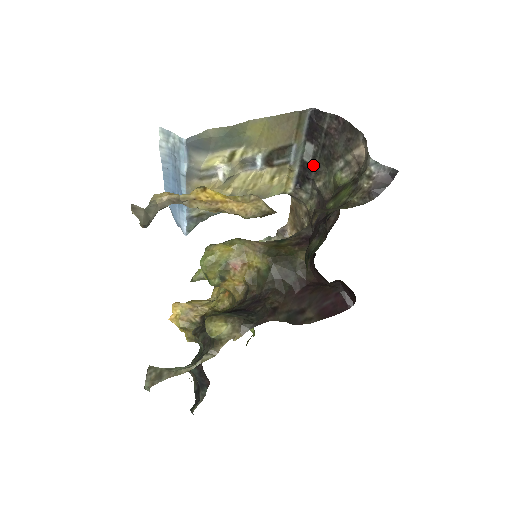
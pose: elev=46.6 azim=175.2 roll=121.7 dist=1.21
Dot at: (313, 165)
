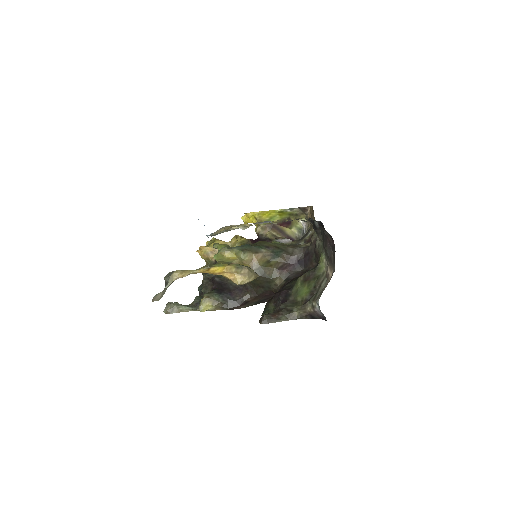
Dot at: (318, 229)
